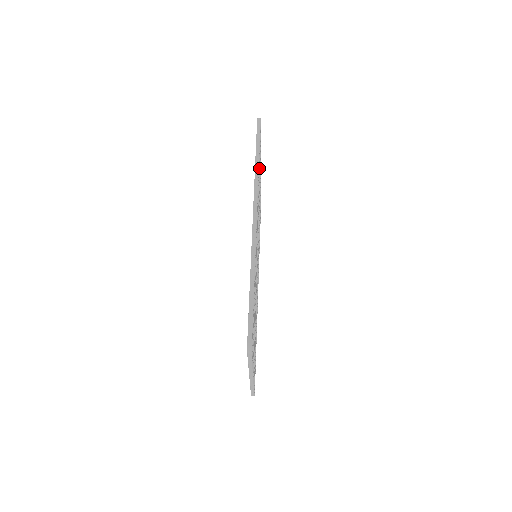
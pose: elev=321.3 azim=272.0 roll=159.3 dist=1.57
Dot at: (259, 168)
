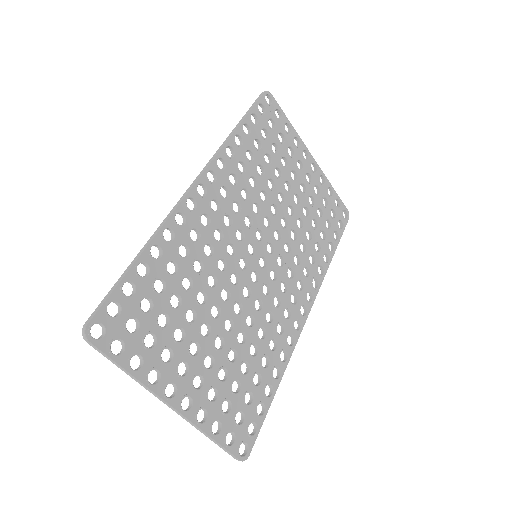
Dot at: (261, 146)
